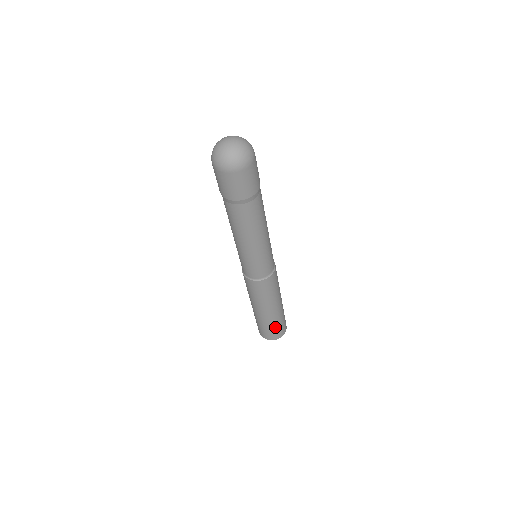
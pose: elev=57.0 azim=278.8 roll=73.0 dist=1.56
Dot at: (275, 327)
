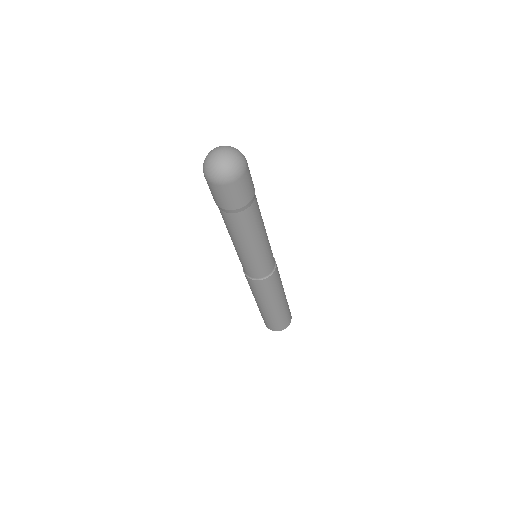
Dot at: (281, 319)
